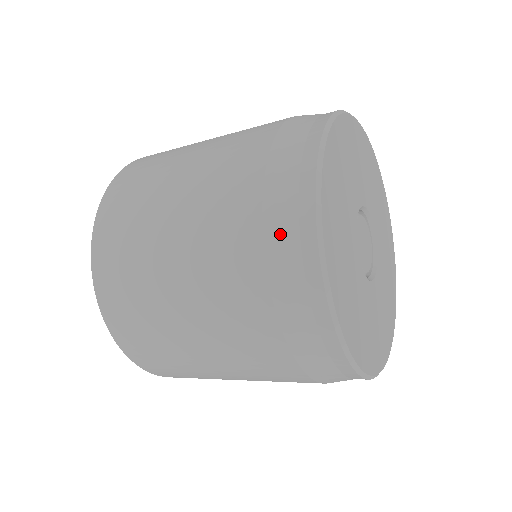
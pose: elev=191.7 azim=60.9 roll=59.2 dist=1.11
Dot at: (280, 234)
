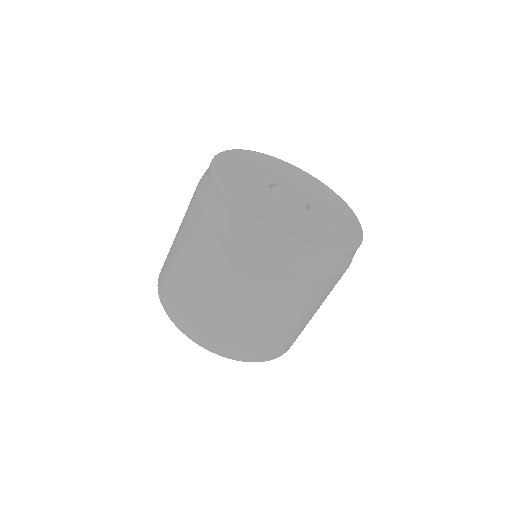
Dot at: (249, 241)
